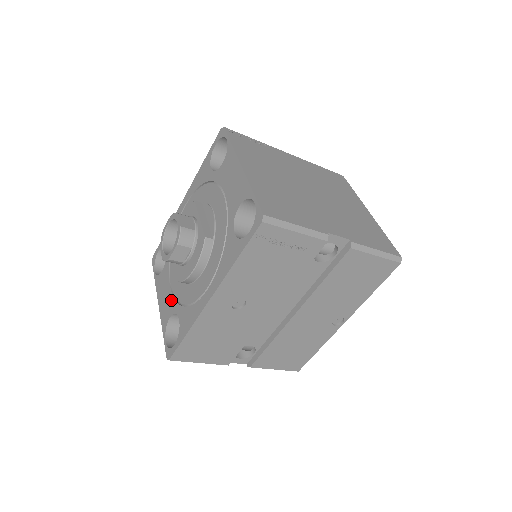
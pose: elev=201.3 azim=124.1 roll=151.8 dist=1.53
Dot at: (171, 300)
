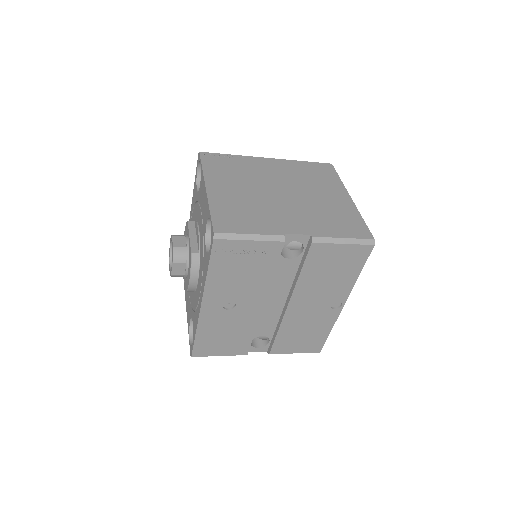
Dot at: (189, 306)
